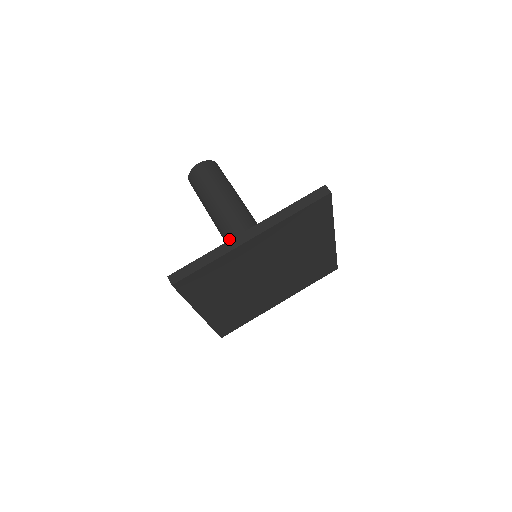
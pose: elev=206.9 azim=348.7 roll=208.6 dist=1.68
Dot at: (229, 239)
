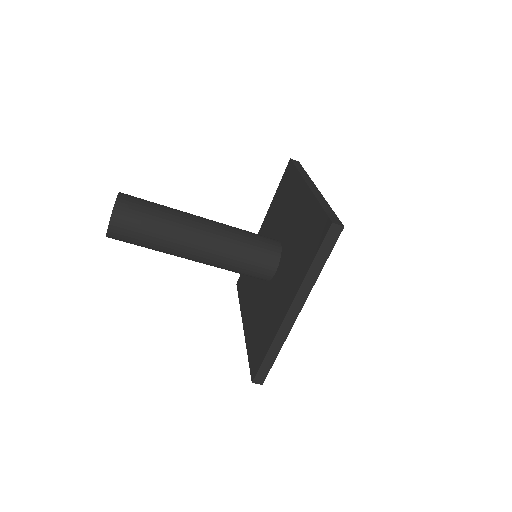
Dot at: (225, 269)
